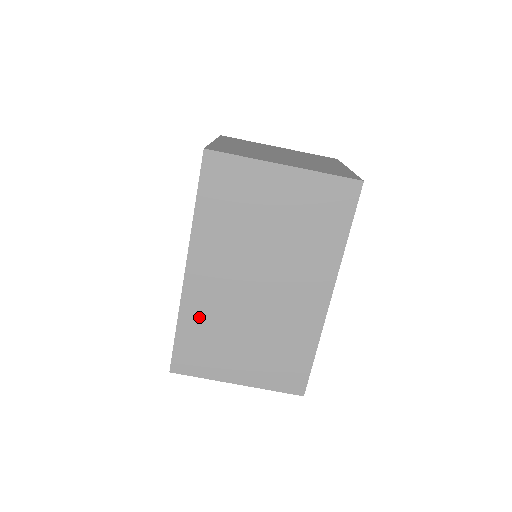
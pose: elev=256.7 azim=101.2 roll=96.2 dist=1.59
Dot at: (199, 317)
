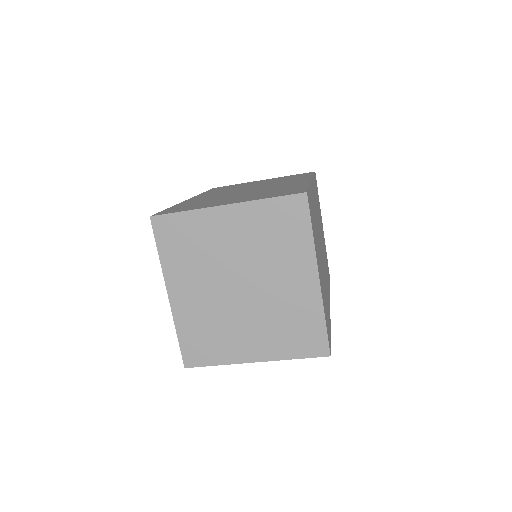
Dot at: occluded
